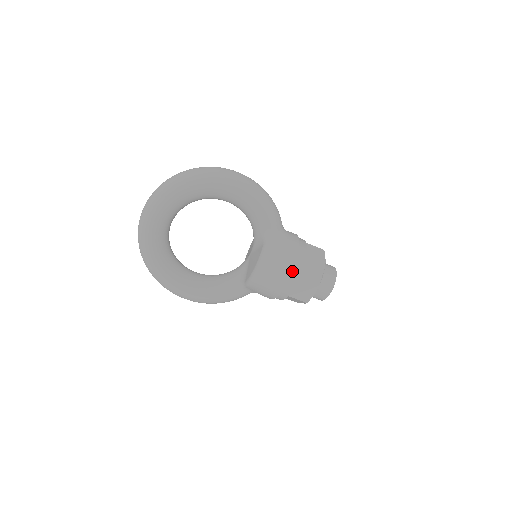
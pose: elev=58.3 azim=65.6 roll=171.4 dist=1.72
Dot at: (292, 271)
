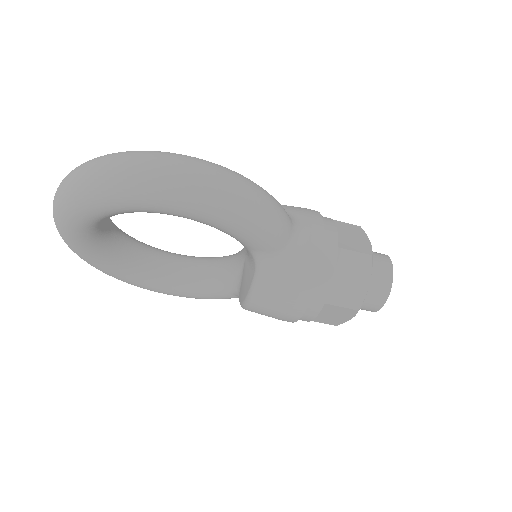
Dot at: (304, 311)
